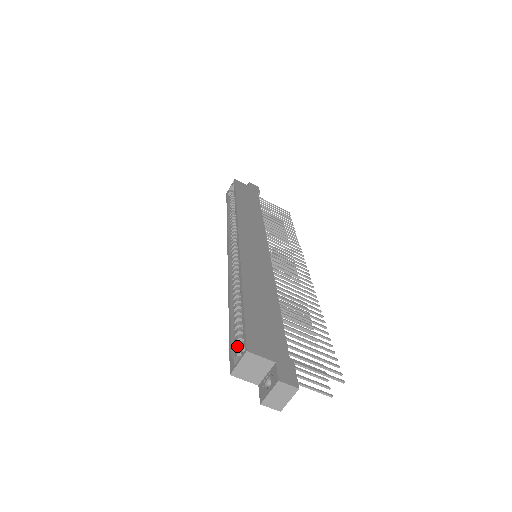
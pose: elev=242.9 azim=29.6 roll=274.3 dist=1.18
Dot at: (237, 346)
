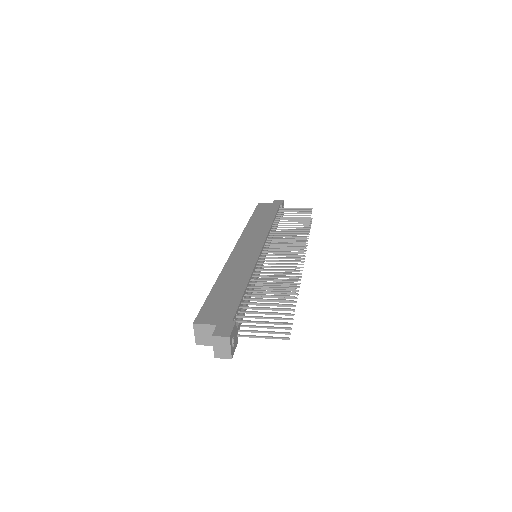
Dot at: occluded
